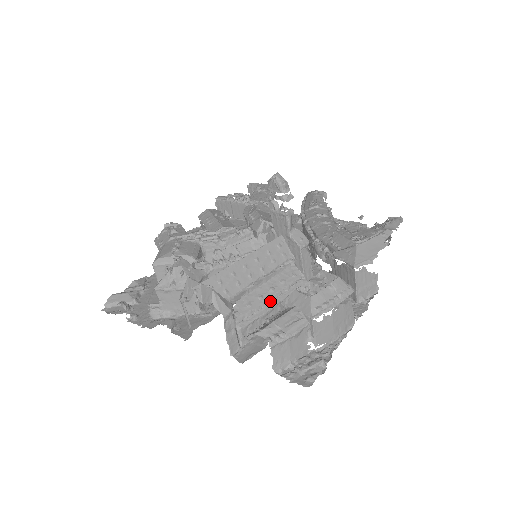
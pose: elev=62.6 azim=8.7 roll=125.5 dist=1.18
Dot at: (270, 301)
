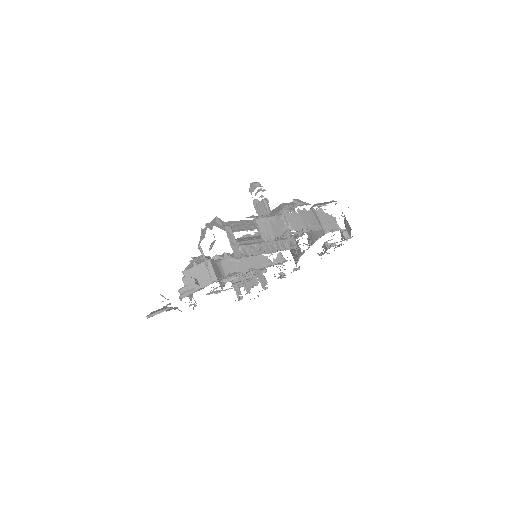
Dot at: (262, 240)
